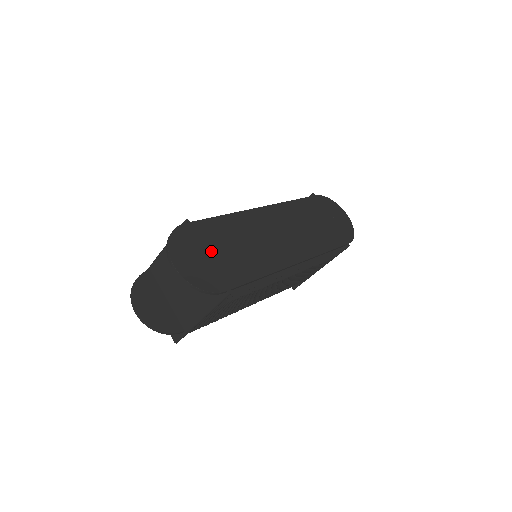
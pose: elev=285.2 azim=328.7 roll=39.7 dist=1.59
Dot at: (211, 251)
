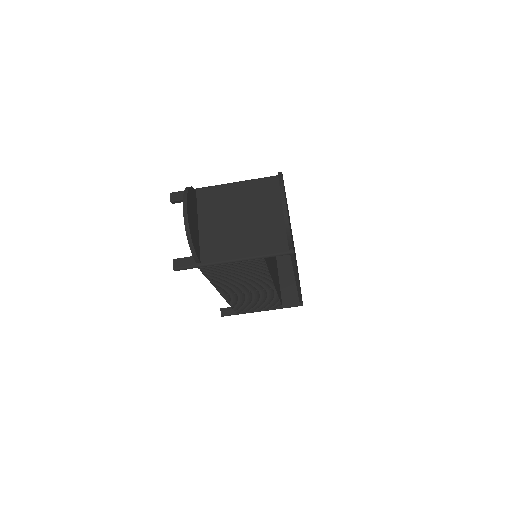
Dot at: occluded
